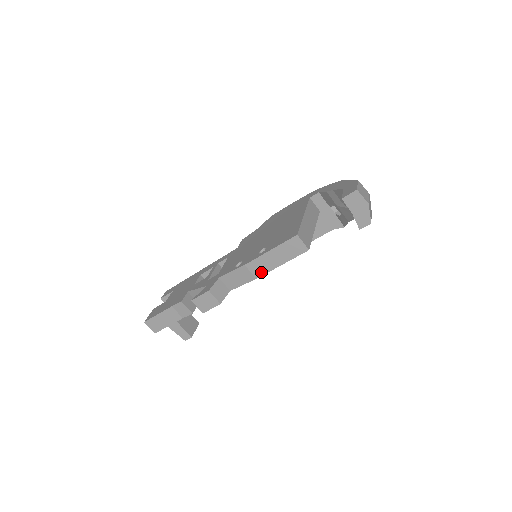
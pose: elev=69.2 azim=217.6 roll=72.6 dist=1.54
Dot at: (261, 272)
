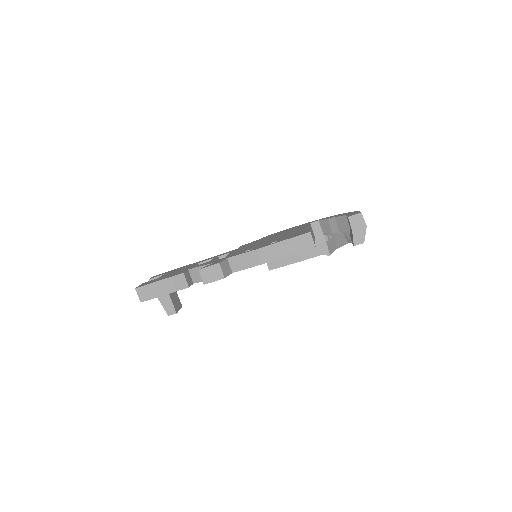
Dot at: (268, 259)
